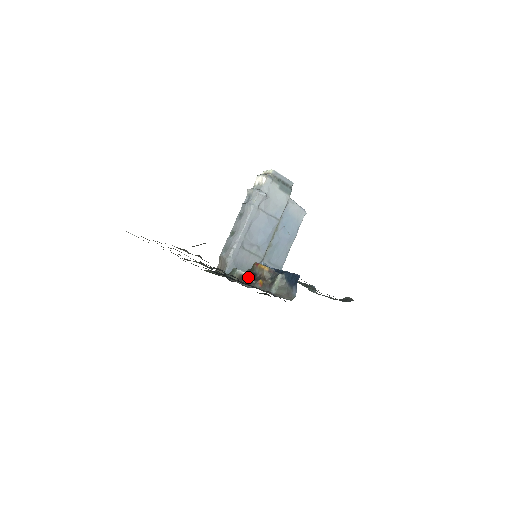
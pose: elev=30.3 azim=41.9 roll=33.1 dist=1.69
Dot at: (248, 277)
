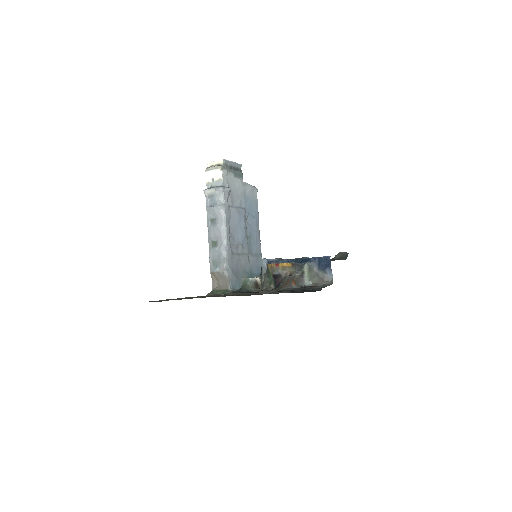
Dot at: (269, 281)
